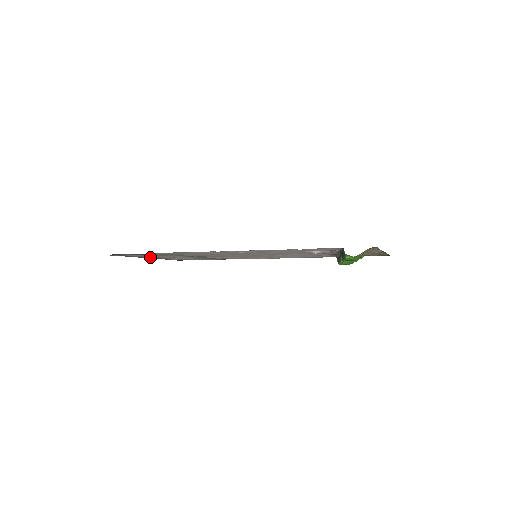
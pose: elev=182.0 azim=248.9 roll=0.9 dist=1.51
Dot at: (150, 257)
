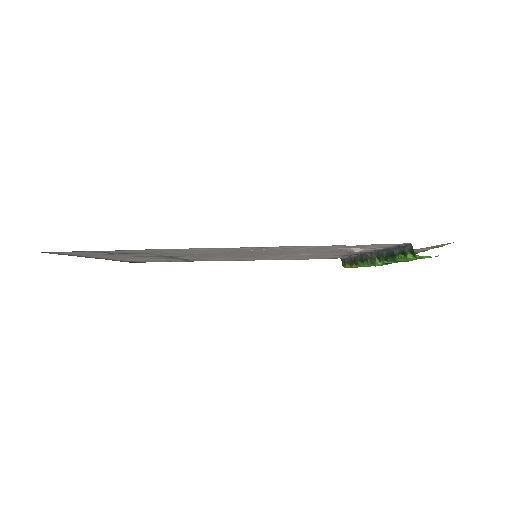
Dot at: (103, 257)
